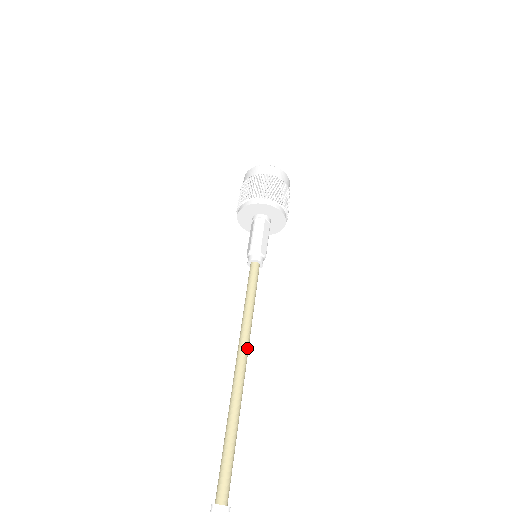
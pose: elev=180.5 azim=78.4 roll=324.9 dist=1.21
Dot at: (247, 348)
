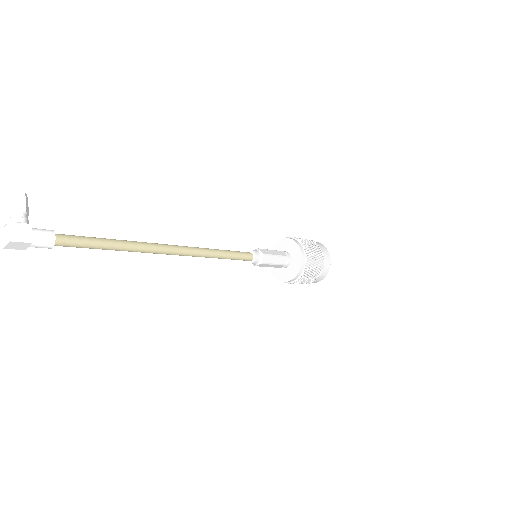
Dot at: (185, 247)
